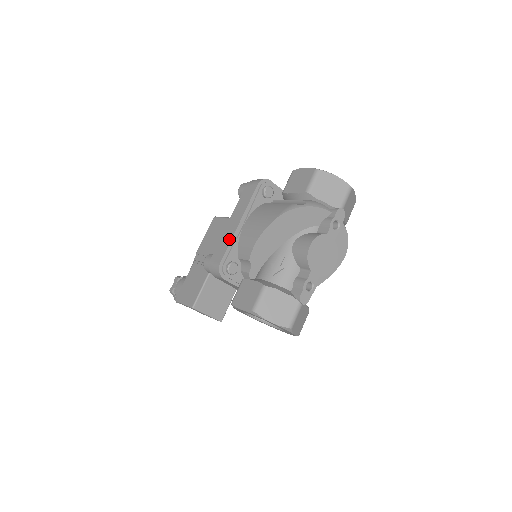
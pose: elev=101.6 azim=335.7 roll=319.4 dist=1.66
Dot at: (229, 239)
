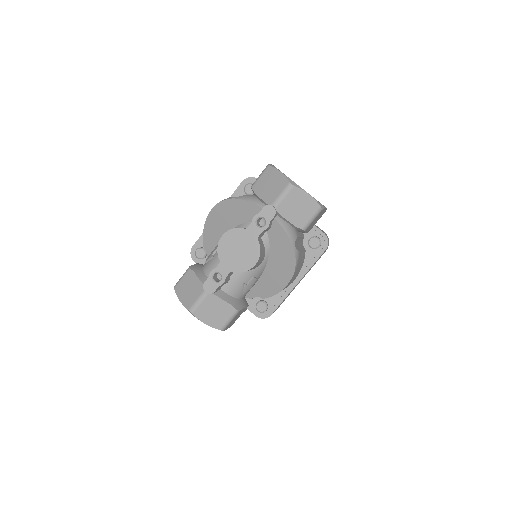
Dot at: occluded
